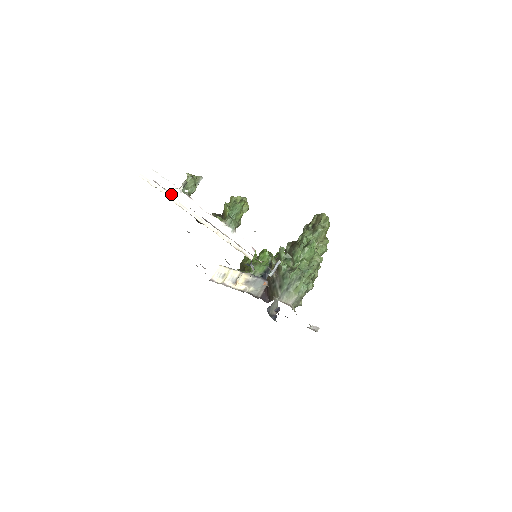
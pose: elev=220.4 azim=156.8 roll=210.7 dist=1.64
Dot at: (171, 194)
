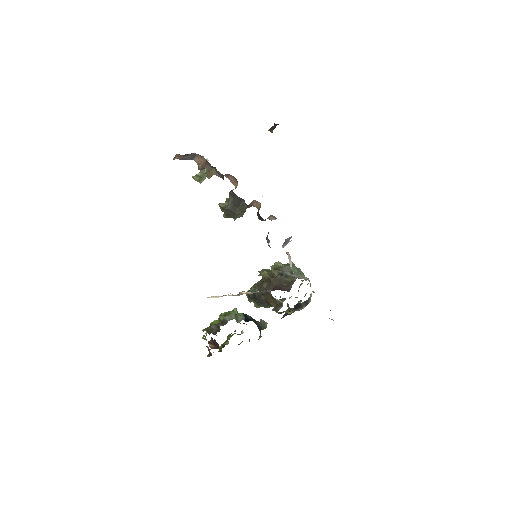
Dot at: occluded
